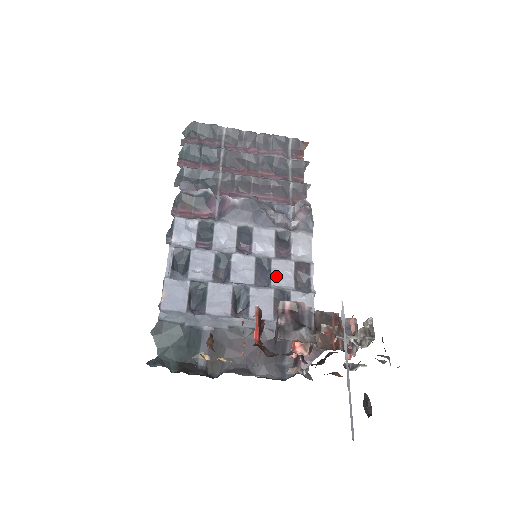
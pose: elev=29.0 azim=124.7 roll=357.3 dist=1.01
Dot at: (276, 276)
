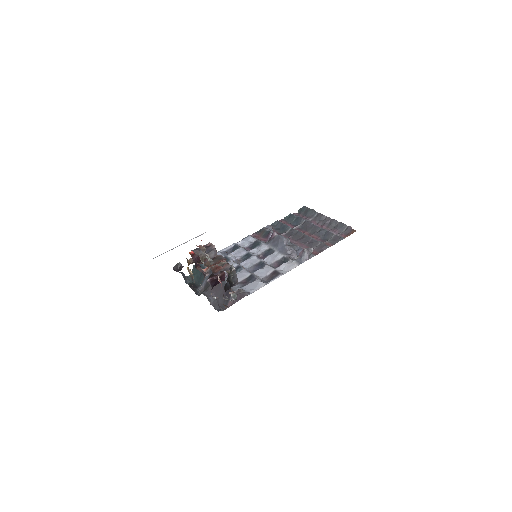
Dot at: (260, 271)
